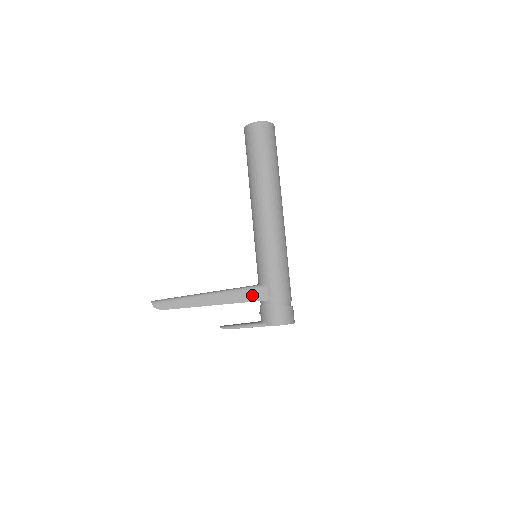
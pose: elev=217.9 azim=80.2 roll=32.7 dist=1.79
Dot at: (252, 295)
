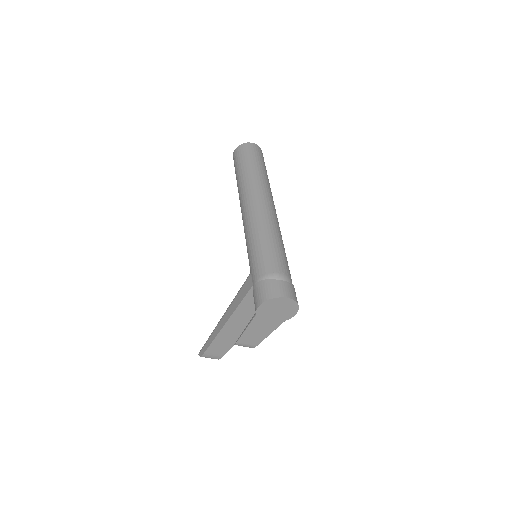
Dot at: (243, 291)
